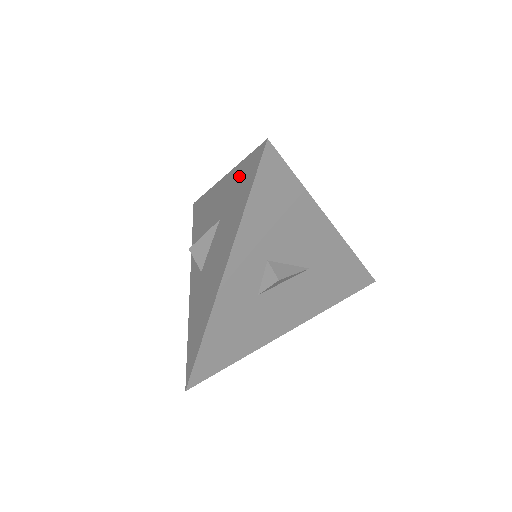
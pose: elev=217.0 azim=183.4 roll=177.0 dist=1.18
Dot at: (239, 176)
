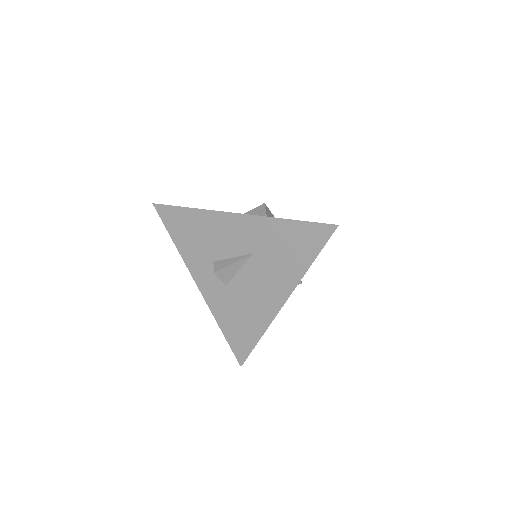
Dot at: (287, 231)
